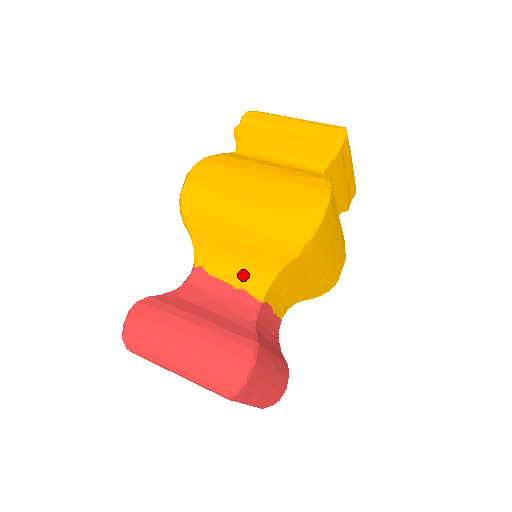
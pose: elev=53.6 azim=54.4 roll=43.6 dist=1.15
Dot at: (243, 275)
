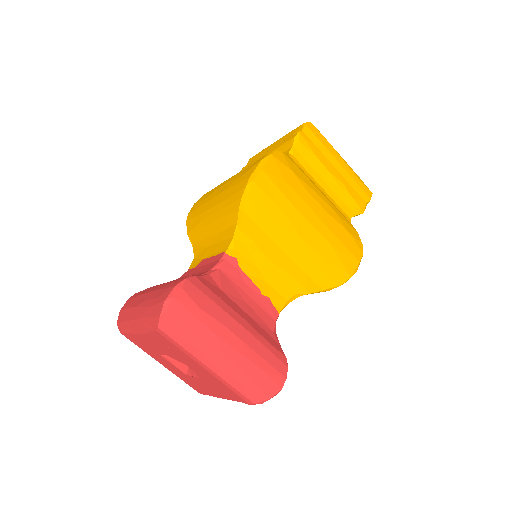
Dot at: (272, 284)
